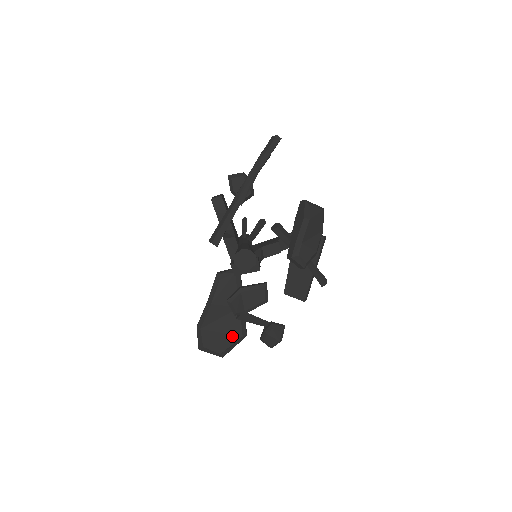
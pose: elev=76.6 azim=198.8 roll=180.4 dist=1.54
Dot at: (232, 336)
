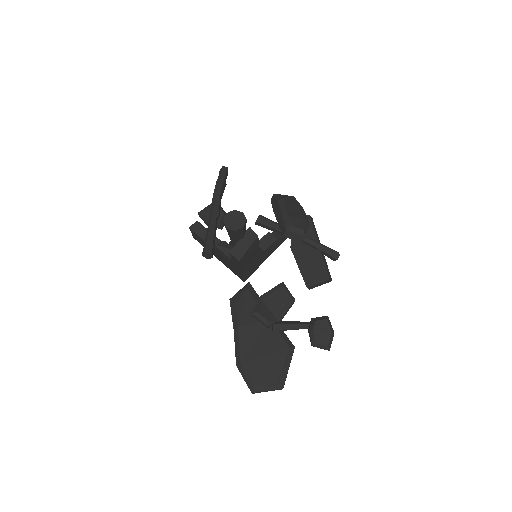
Dot at: (278, 353)
